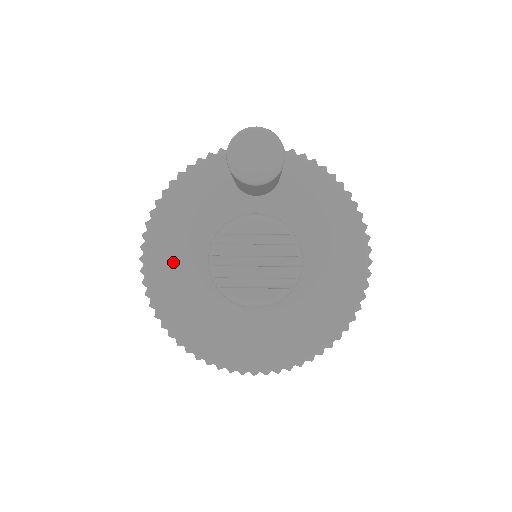
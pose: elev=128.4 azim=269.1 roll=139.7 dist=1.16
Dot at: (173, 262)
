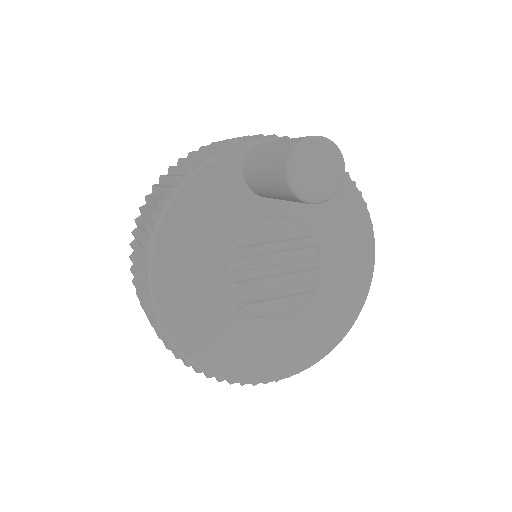
Dot at: (186, 285)
